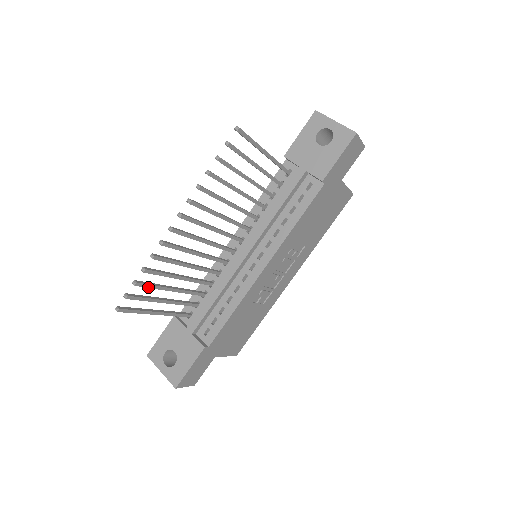
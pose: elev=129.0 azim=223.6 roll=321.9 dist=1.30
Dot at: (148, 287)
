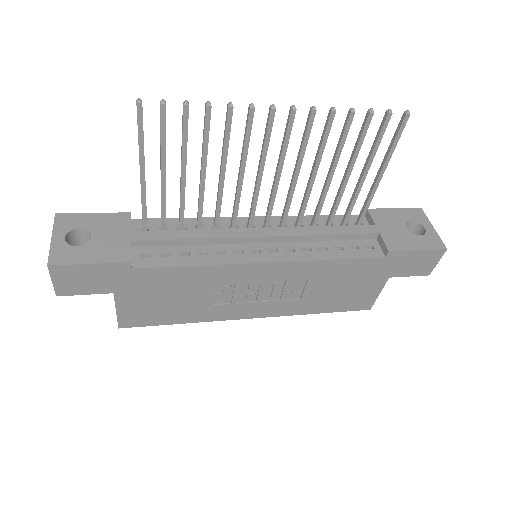
Dot at: (183, 129)
